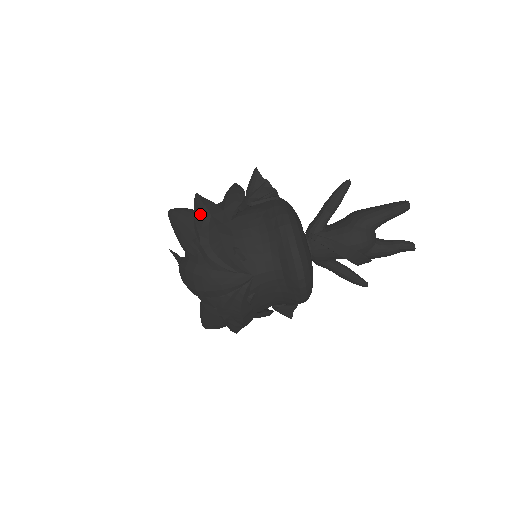
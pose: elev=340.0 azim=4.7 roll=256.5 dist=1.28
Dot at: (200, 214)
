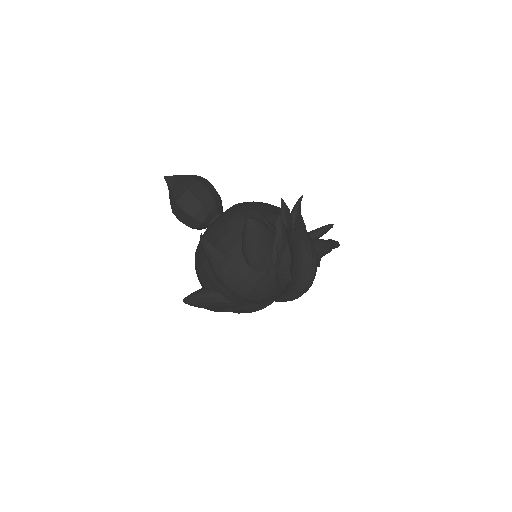
Dot at: (282, 239)
